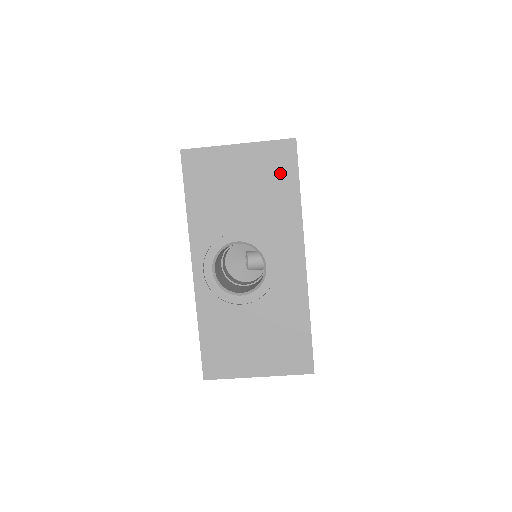
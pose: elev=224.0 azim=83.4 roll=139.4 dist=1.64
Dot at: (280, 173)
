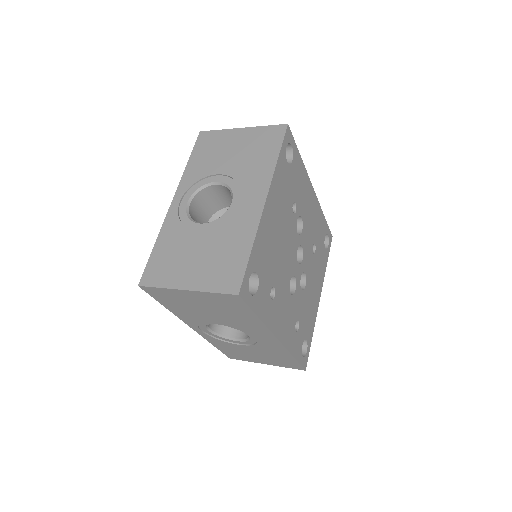
Dot at: (234, 307)
